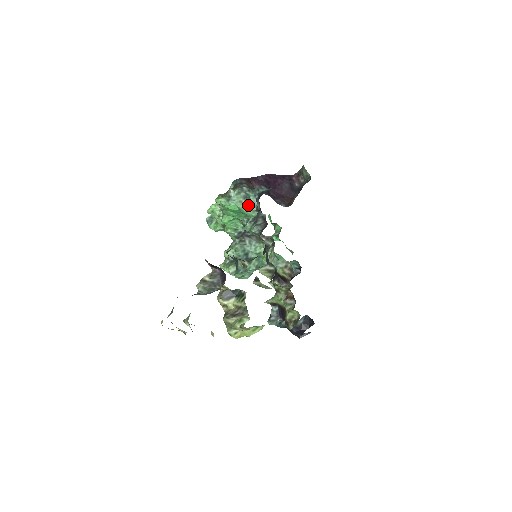
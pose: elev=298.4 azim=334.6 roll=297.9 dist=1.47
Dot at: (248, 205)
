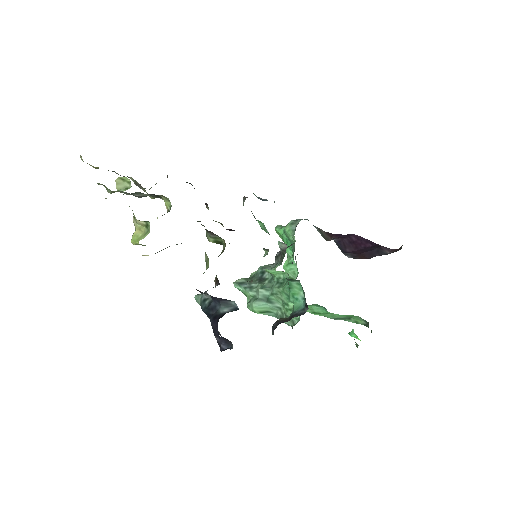
Dot at: (292, 225)
